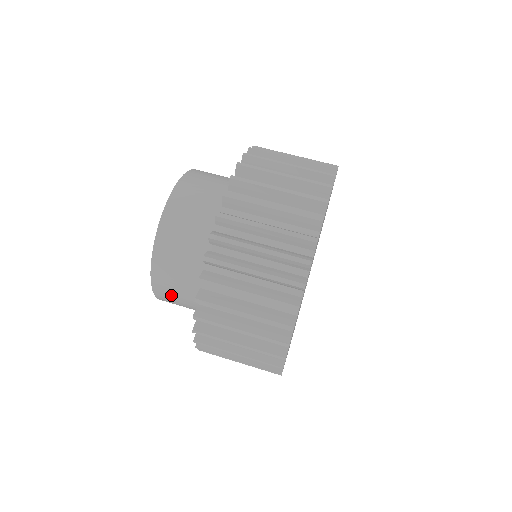
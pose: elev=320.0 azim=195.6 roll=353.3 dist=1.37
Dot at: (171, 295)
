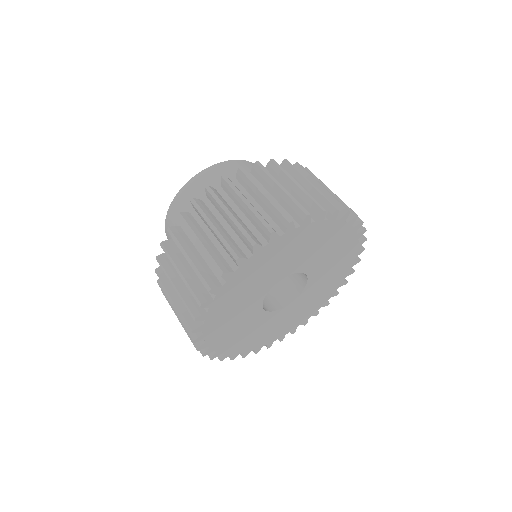
Dot at: occluded
